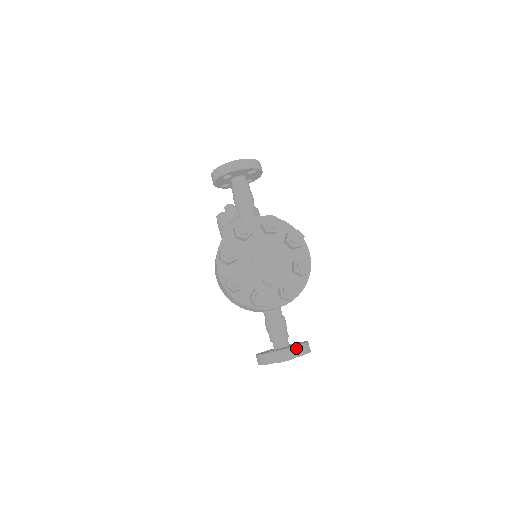
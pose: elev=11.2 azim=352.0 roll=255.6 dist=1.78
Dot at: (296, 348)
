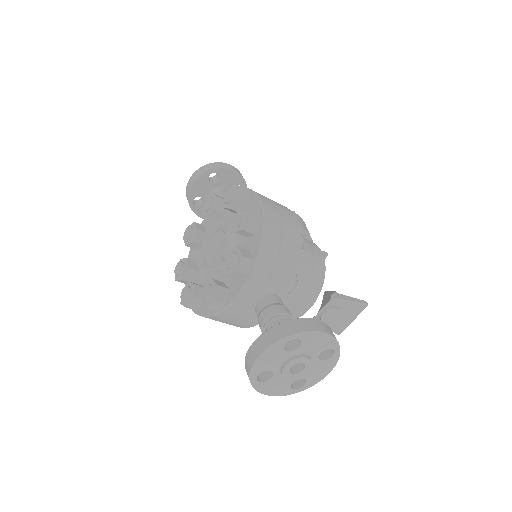
Dot at: (265, 334)
